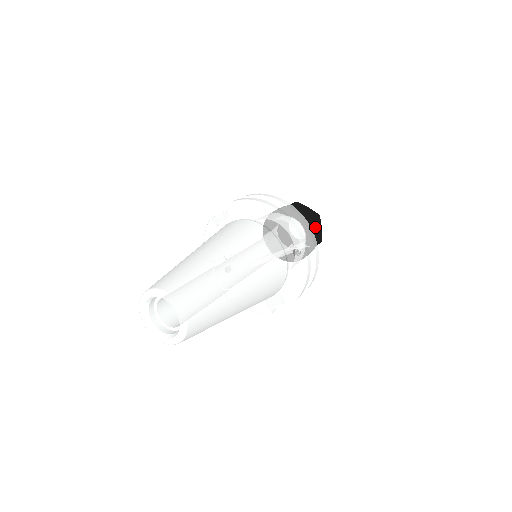
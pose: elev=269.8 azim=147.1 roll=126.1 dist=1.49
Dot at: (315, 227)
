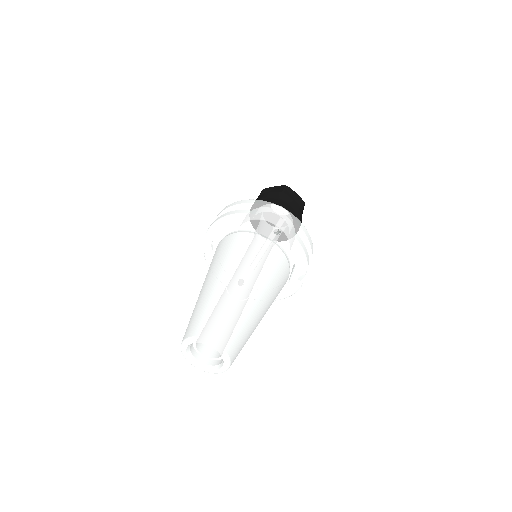
Dot at: (288, 198)
